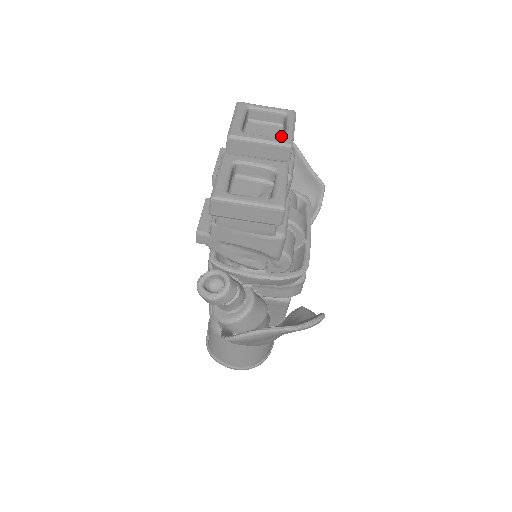
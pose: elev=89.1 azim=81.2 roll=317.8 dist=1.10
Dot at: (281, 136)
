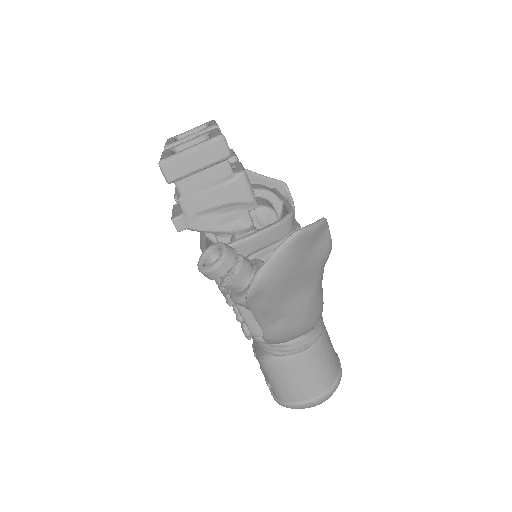
Dot at: occluded
